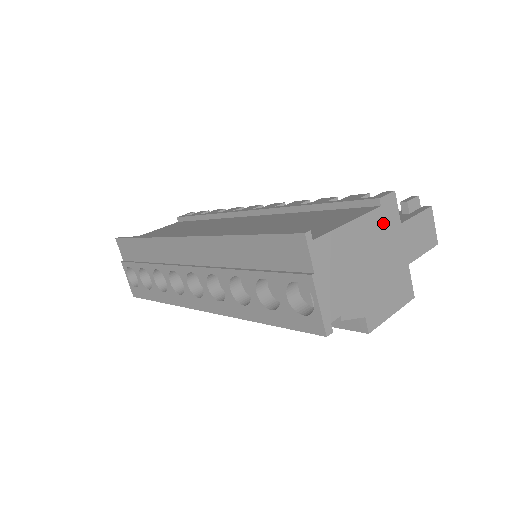
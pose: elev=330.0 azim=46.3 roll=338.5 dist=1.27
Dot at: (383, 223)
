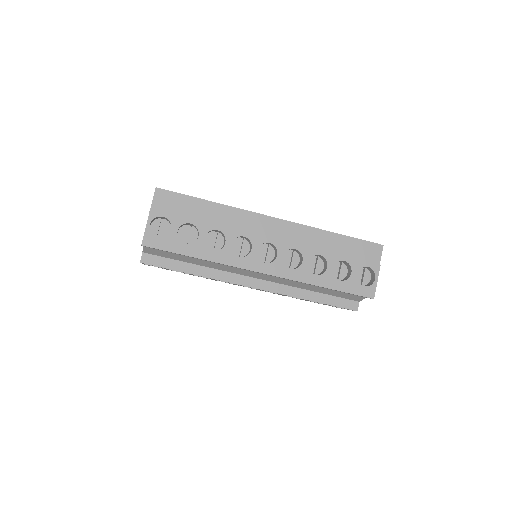
Dot at: occluded
